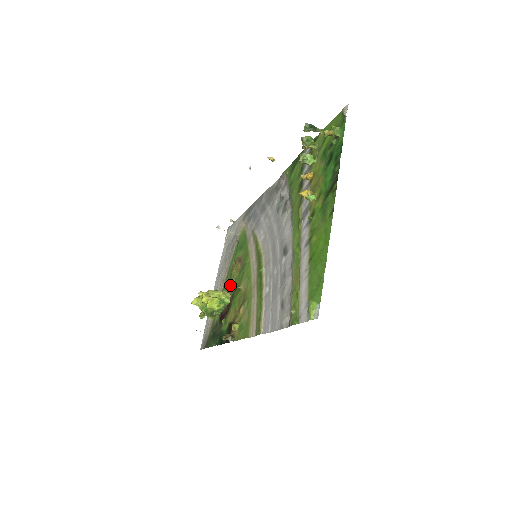
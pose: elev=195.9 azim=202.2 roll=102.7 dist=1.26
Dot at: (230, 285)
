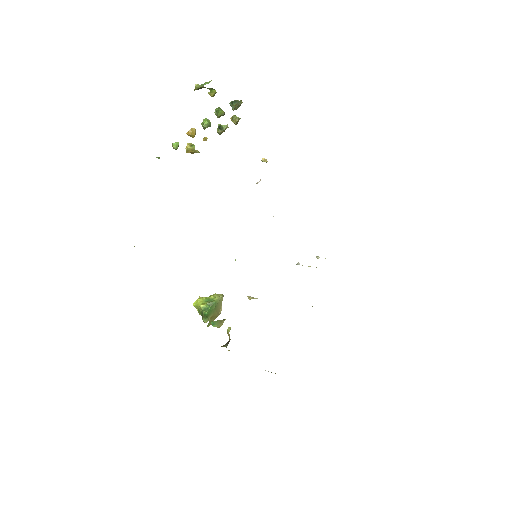
Dot at: (249, 297)
